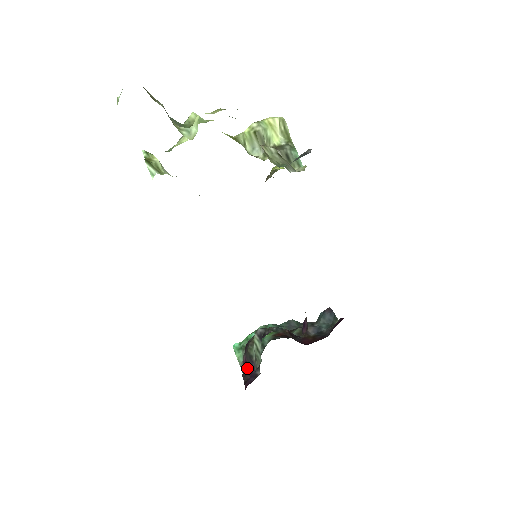
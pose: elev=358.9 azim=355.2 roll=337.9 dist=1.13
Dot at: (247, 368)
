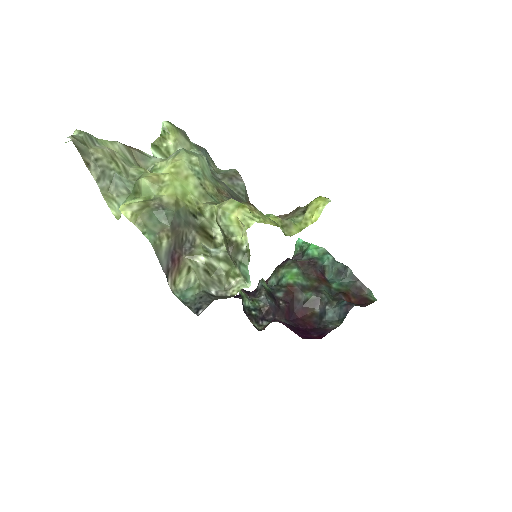
Dot at: occluded
